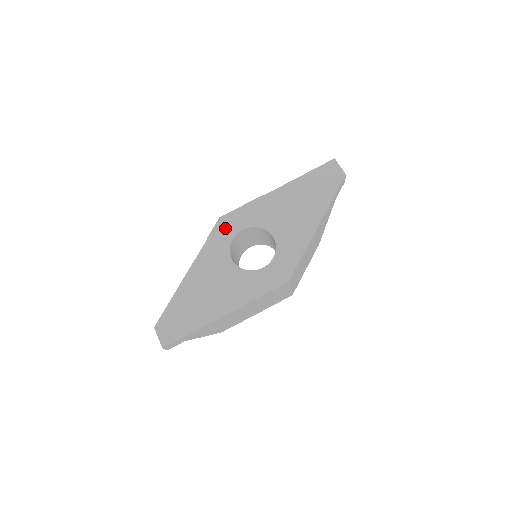
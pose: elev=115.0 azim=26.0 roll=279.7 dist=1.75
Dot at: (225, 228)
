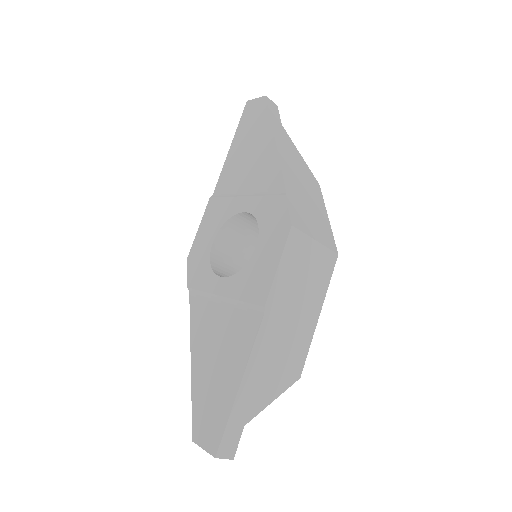
Dot at: (197, 261)
